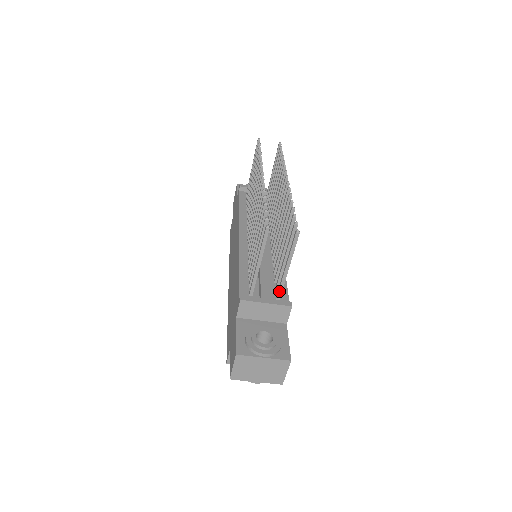
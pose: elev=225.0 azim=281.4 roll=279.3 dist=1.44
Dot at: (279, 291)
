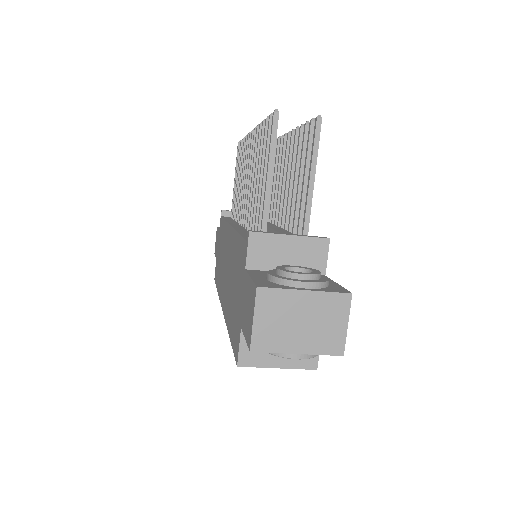
Dot at: (304, 228)
